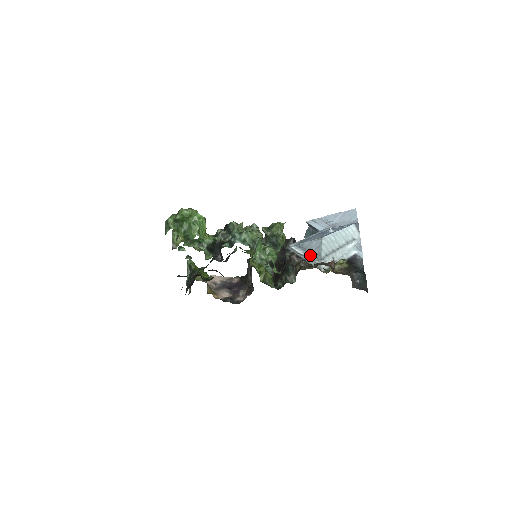
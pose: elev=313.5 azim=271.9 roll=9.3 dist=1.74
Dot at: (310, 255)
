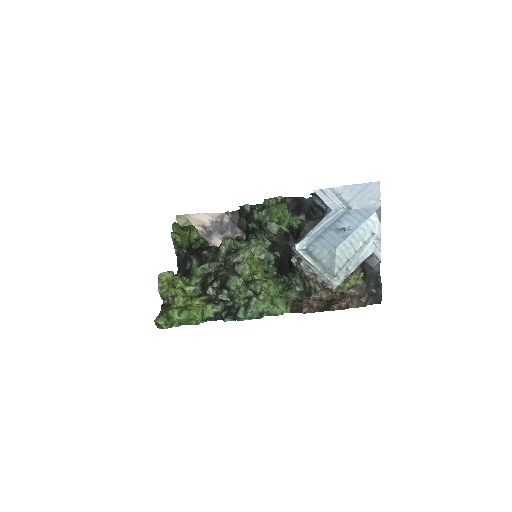
Dot at: (321, 268)
